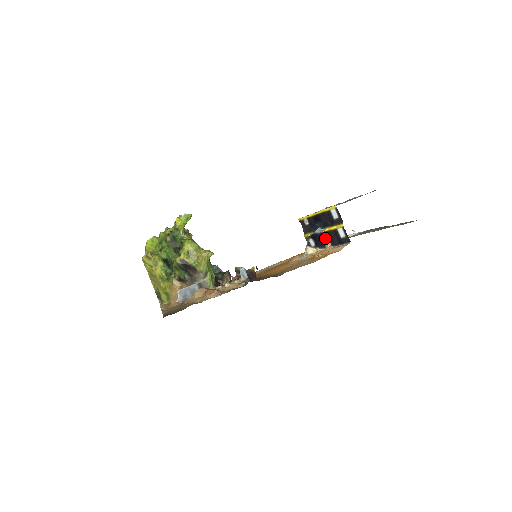
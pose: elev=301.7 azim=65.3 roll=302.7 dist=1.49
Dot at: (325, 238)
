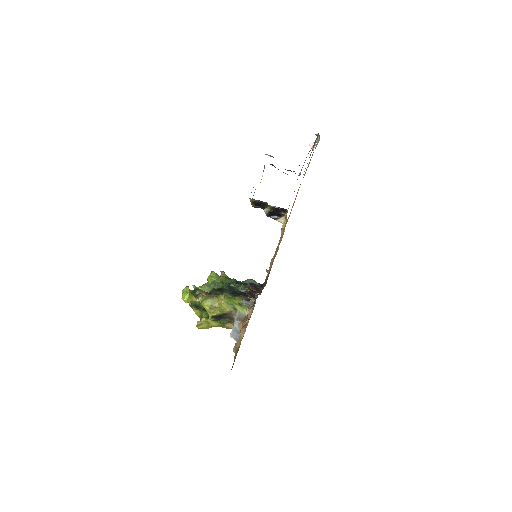
Dot at: (275, 212)
